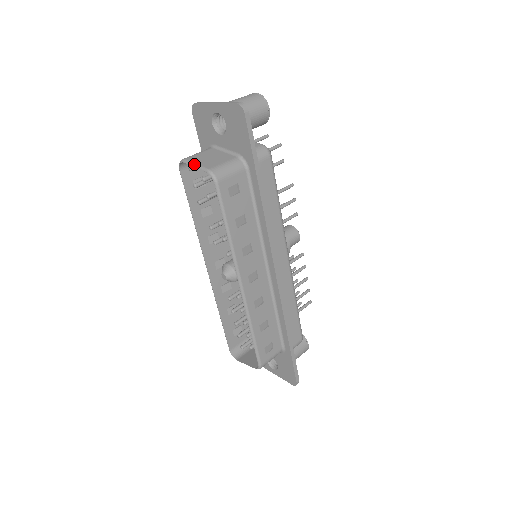
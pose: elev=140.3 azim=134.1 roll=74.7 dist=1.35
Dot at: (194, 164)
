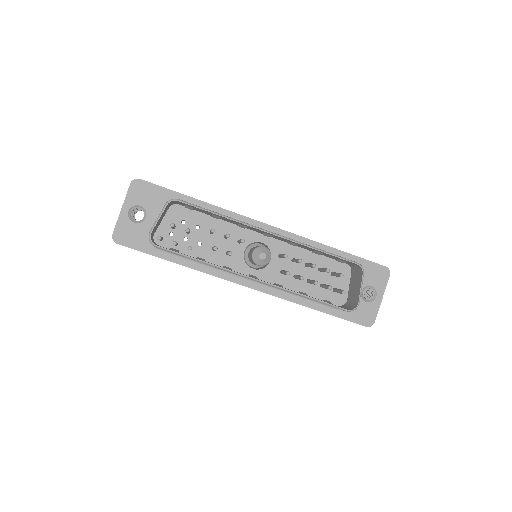
Dot at: (157, 219)
